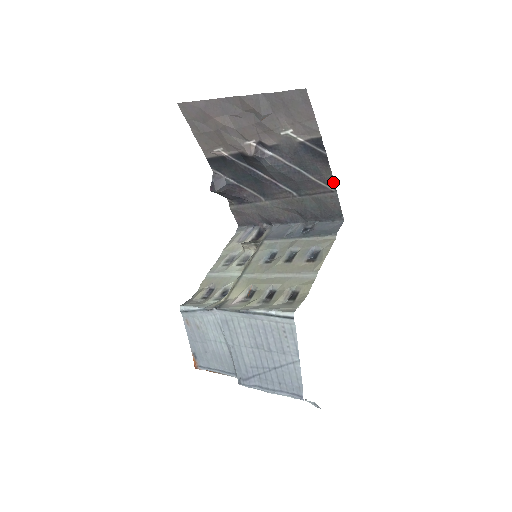
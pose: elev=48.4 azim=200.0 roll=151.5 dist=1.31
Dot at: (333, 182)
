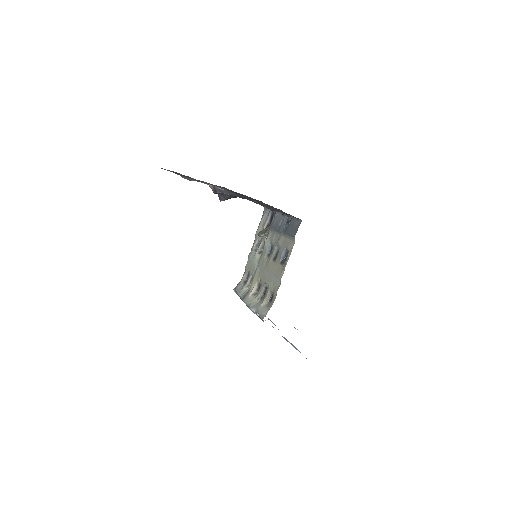
Dot at: (269, 205)
